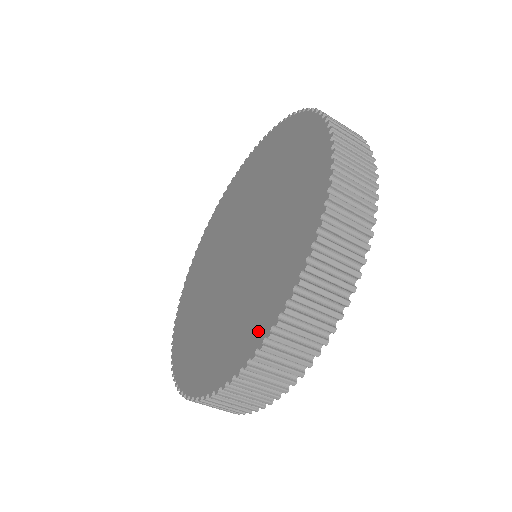
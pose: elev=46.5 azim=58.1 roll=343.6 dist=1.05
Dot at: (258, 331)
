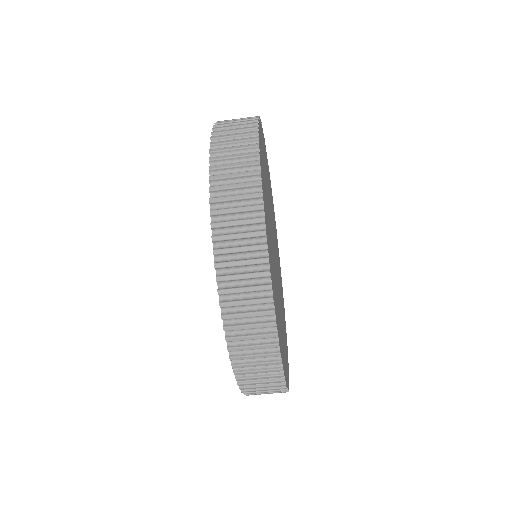
Dot at: occluded
